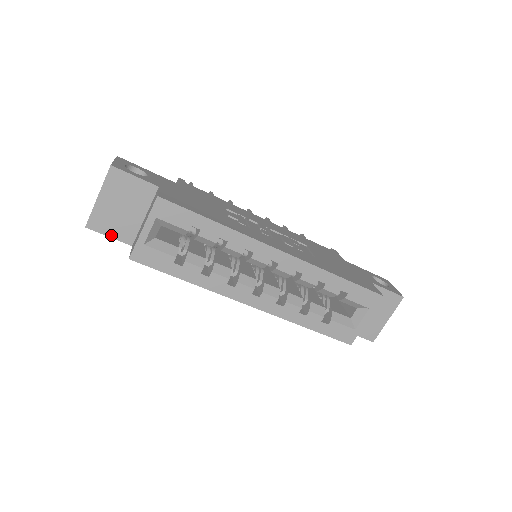
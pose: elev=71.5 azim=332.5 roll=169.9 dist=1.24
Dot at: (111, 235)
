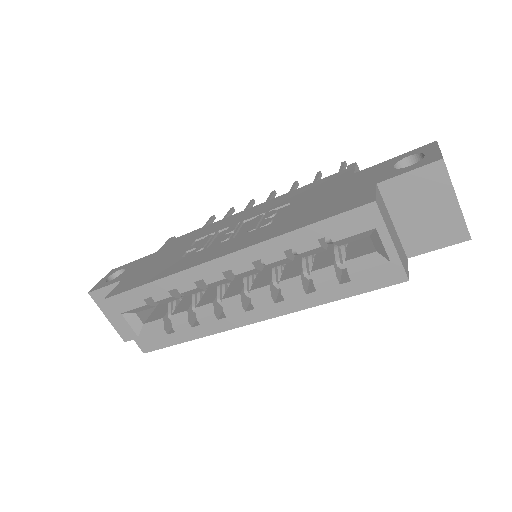
Dot at: occluded
